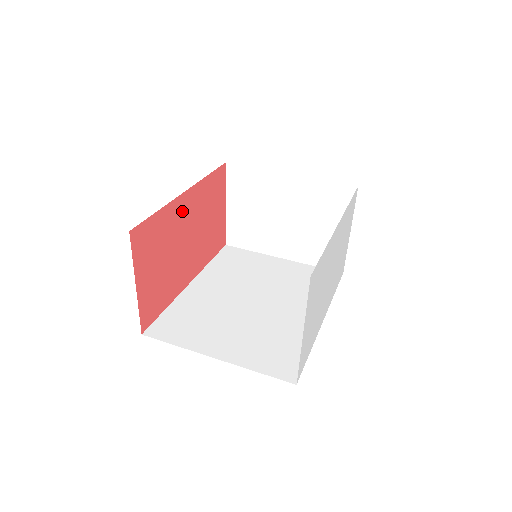
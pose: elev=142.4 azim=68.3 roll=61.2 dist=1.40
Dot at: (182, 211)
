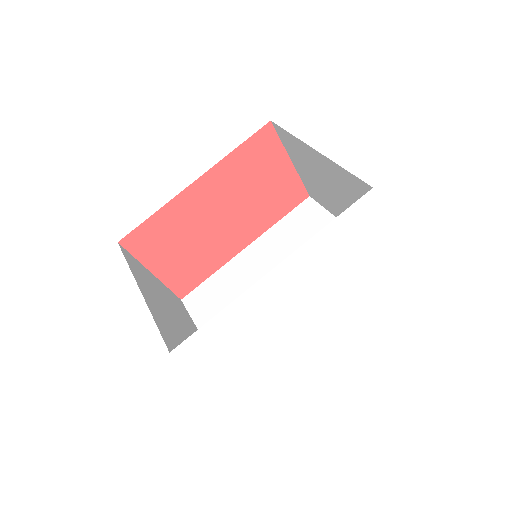
Dot at: (197, 199)
